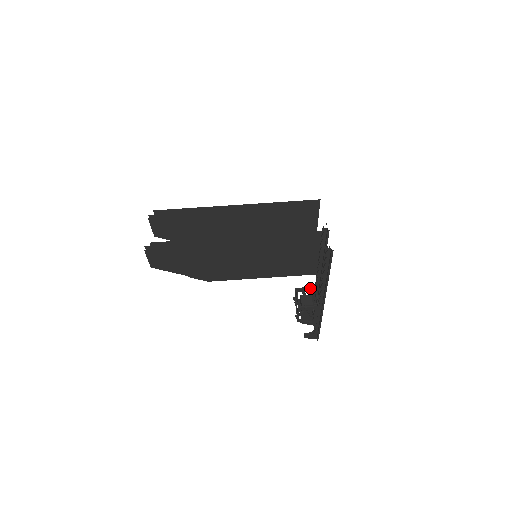
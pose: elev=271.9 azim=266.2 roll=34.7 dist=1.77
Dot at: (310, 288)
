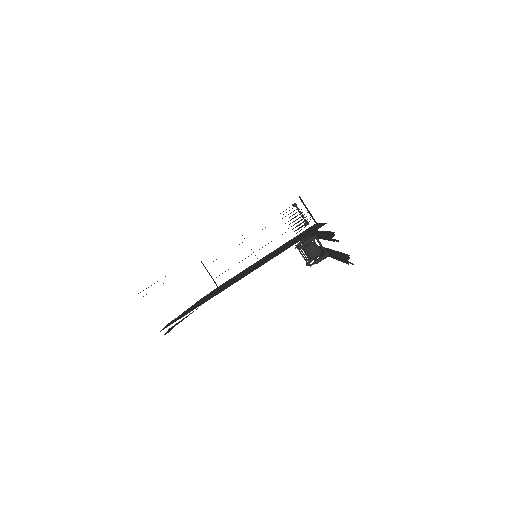
Dot at: occluded
